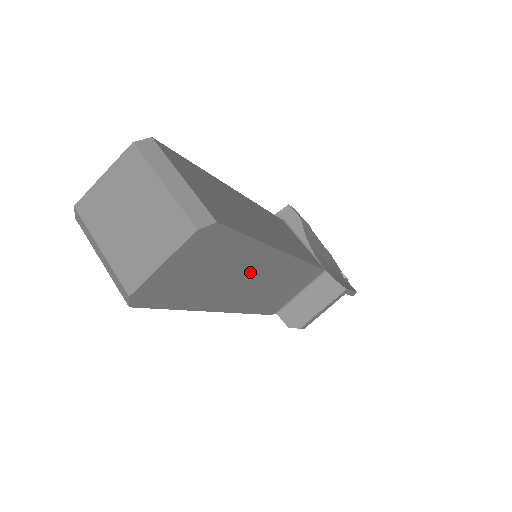
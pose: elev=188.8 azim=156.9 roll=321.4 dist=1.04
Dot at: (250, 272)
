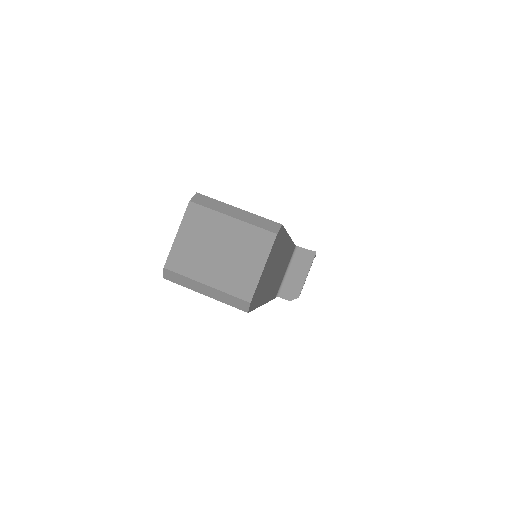
Dot at: (279, 261)
